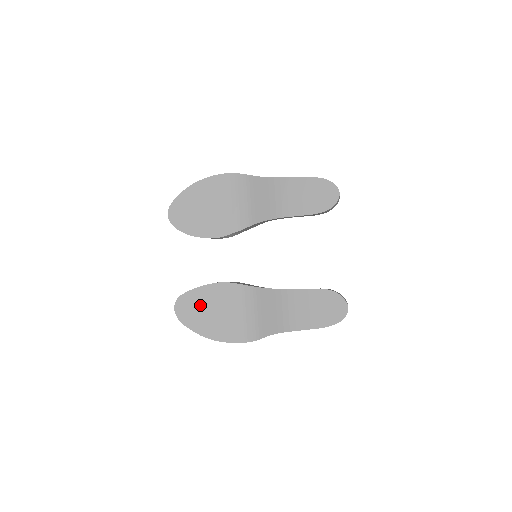
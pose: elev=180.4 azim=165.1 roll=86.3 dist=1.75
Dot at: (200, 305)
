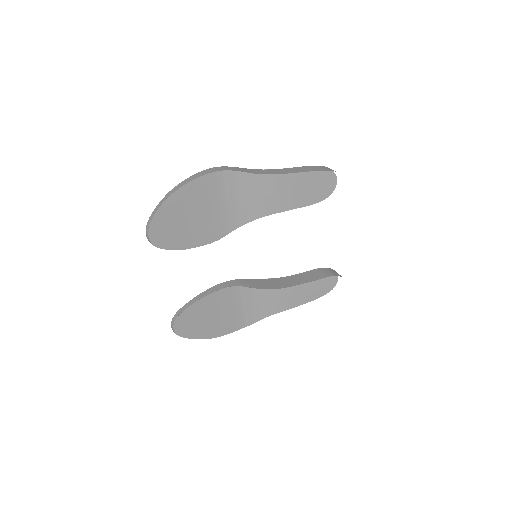
Dot at: (197, 314)
